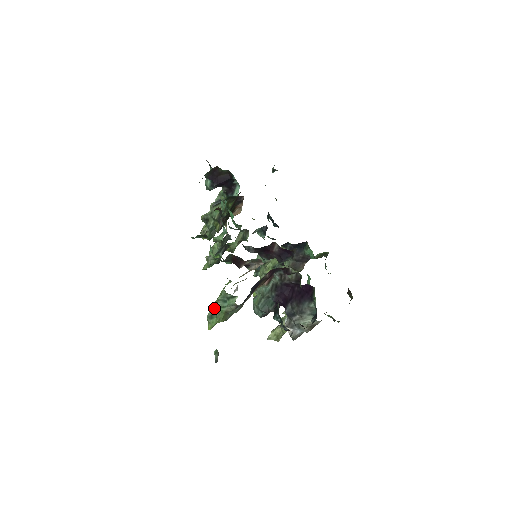
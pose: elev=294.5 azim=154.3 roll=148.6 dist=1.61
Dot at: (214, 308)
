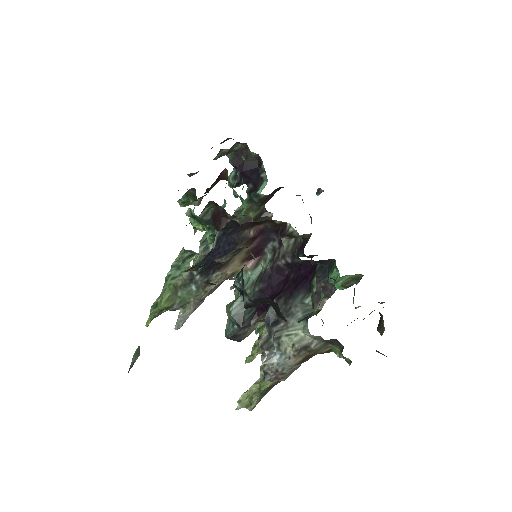
Dot at: occluded
